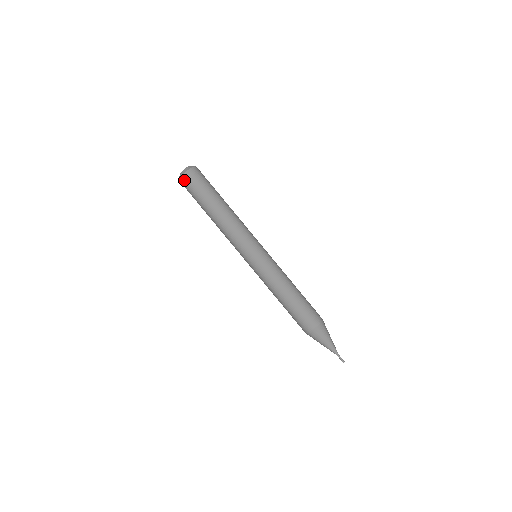
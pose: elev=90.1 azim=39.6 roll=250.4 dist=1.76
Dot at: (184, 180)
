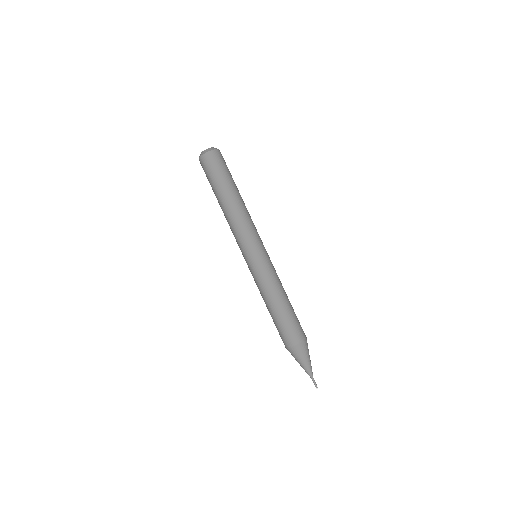
Dot at: (201, 163)
